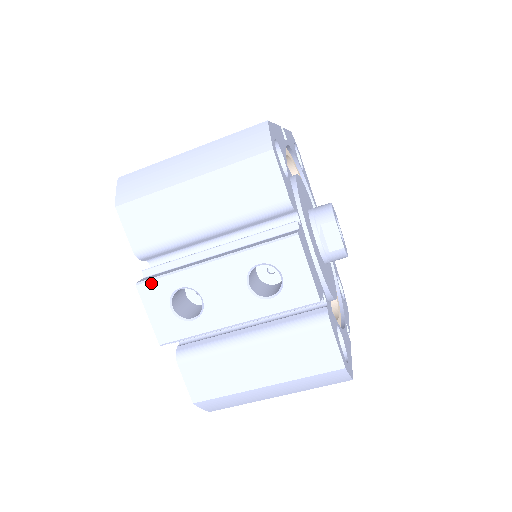
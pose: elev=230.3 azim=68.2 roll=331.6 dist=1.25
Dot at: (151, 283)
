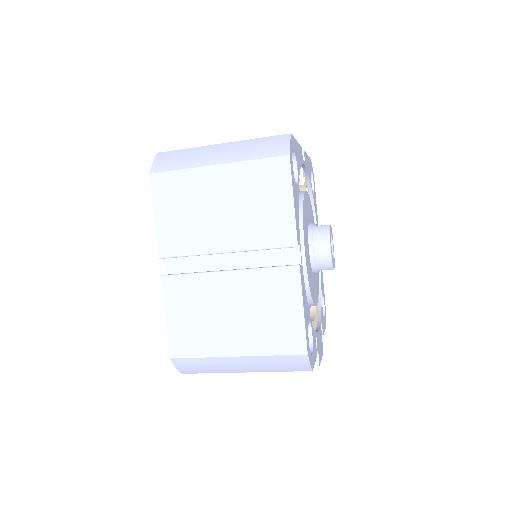
Dot at: occluded
